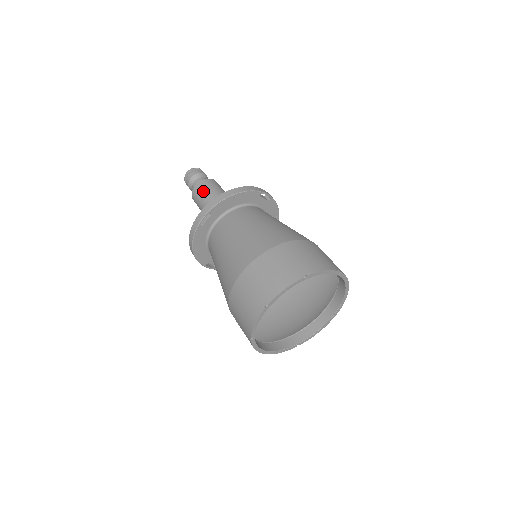
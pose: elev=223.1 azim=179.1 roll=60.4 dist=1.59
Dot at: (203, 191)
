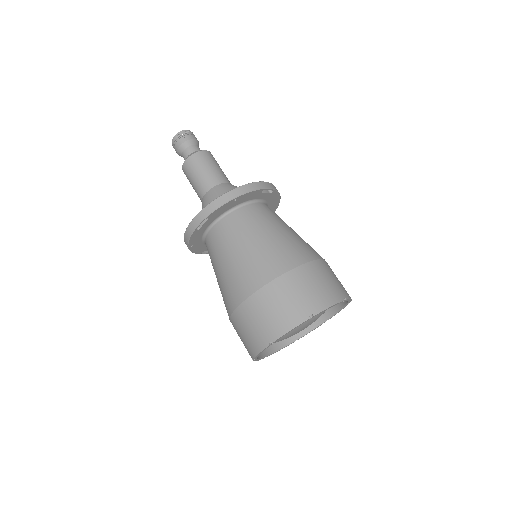
Dot at: (196, 170)
